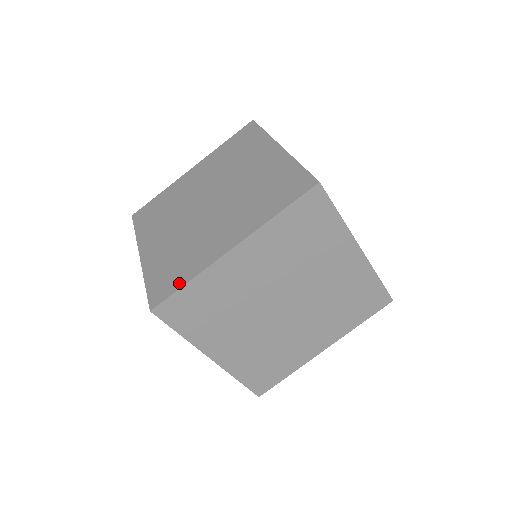
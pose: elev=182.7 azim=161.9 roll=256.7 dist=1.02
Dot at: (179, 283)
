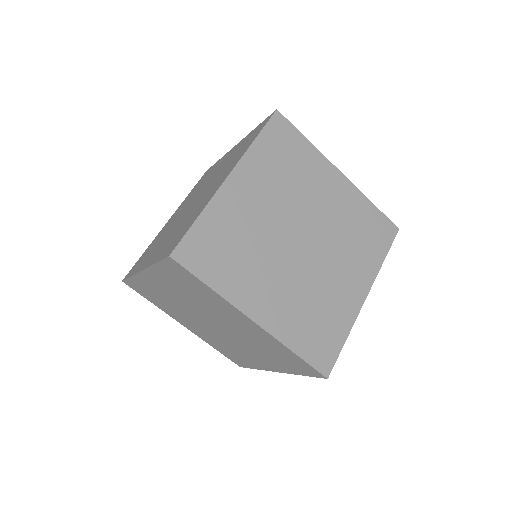
Dot at: (132, 273)
